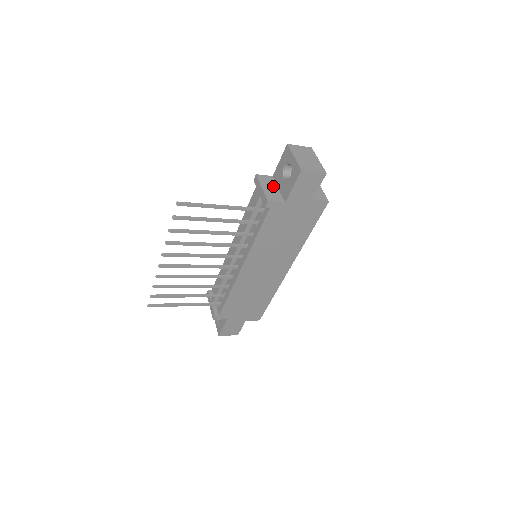
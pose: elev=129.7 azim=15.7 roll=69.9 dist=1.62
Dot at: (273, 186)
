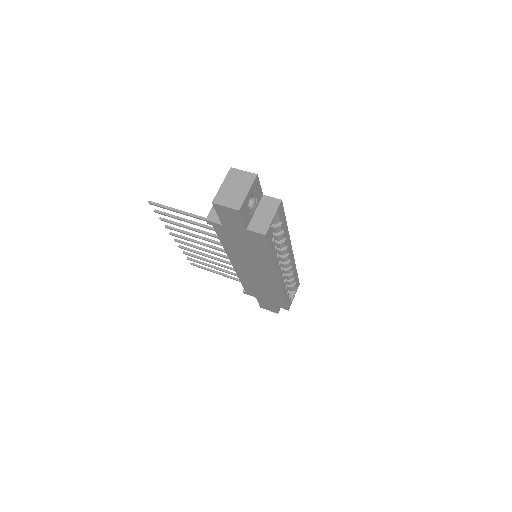
Dot at: occluded
